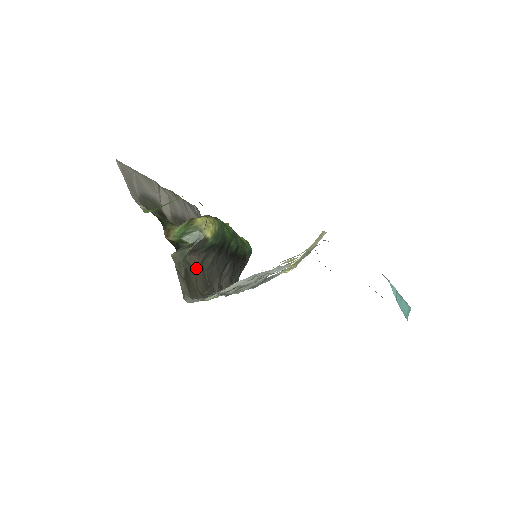
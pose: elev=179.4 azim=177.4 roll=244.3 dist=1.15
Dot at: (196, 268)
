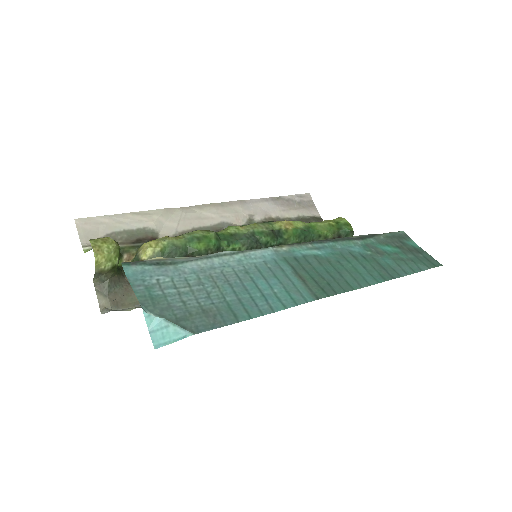
Dot at: occluded
